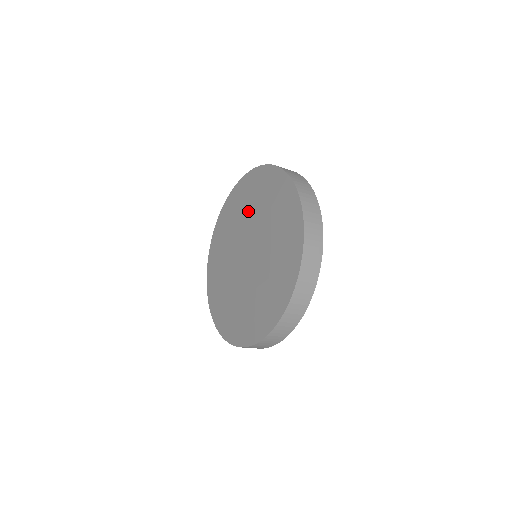
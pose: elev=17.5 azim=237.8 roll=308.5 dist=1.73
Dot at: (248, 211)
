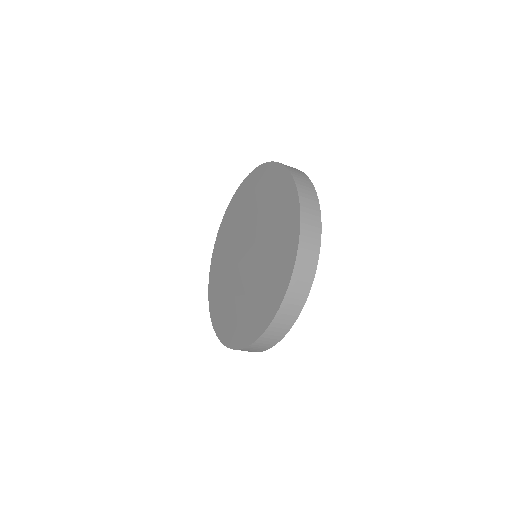
Dot at: (257, 207)
